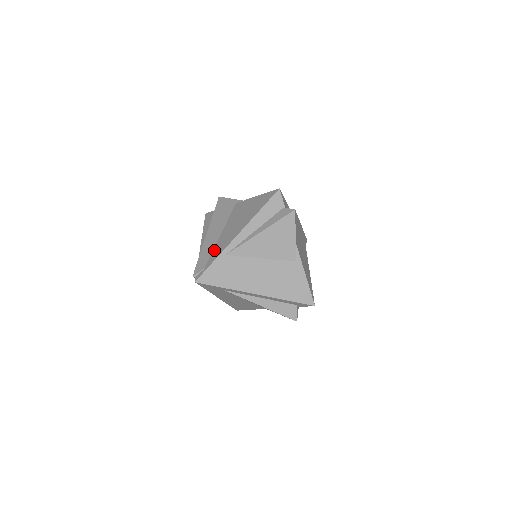
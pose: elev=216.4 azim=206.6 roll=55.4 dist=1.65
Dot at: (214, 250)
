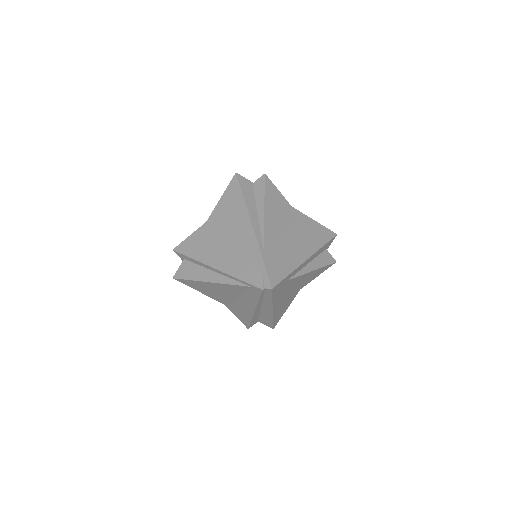
Dot at: (246, 260)
